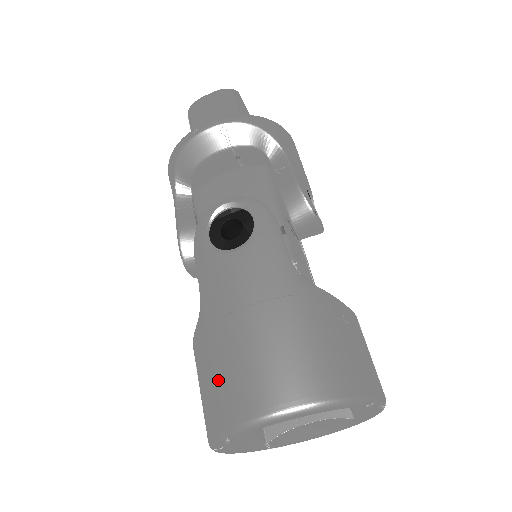
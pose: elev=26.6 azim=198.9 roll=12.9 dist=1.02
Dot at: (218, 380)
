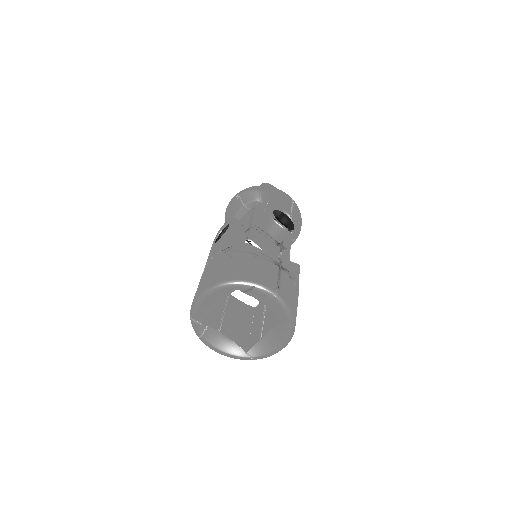
Dot at: occluded
